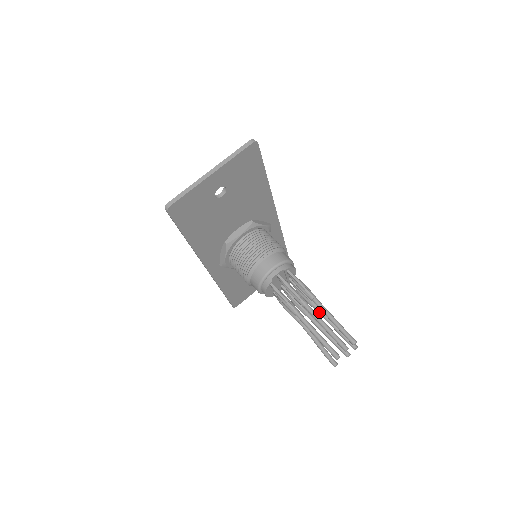
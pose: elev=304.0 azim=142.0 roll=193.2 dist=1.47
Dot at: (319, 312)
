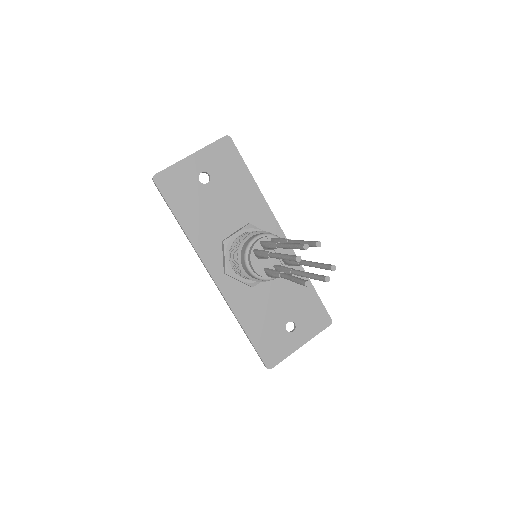
Dot at: (302, 262)
